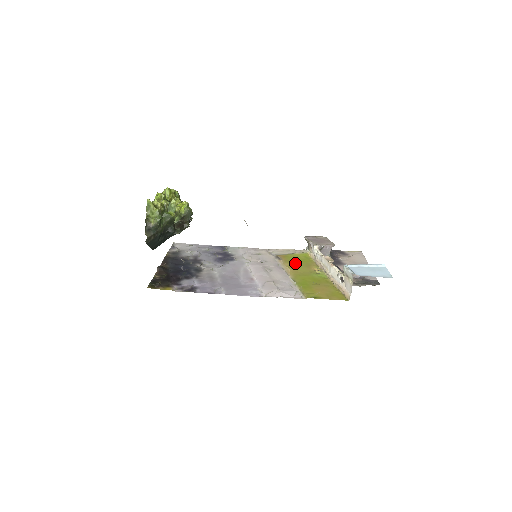
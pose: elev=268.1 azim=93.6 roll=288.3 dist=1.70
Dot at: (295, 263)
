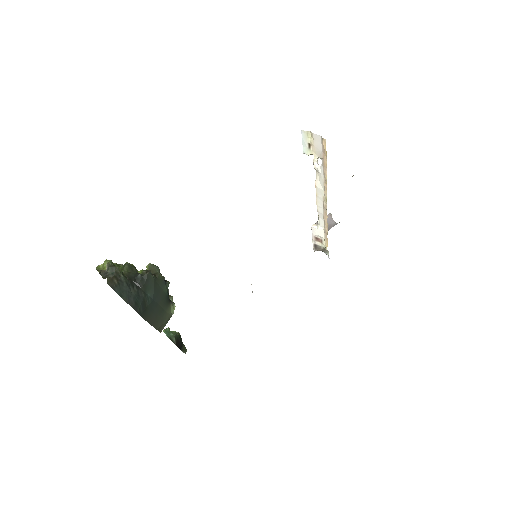
Dot at: occluded
